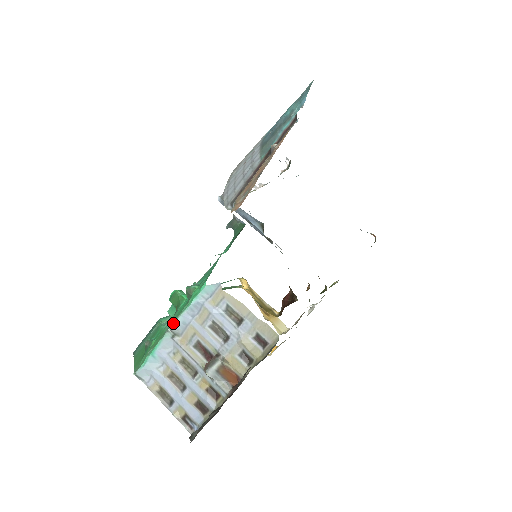
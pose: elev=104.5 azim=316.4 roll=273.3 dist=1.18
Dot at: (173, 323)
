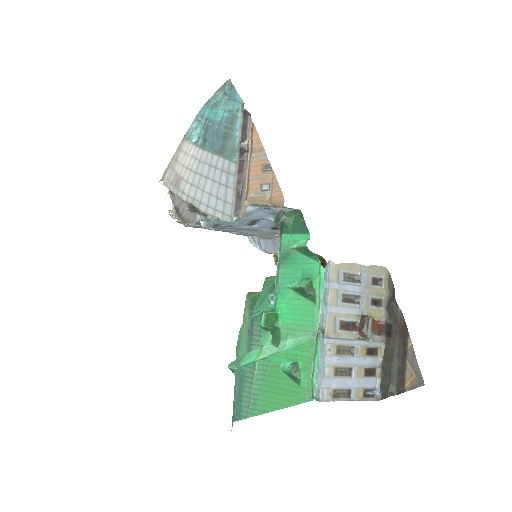
Dot at: (318, 323)
